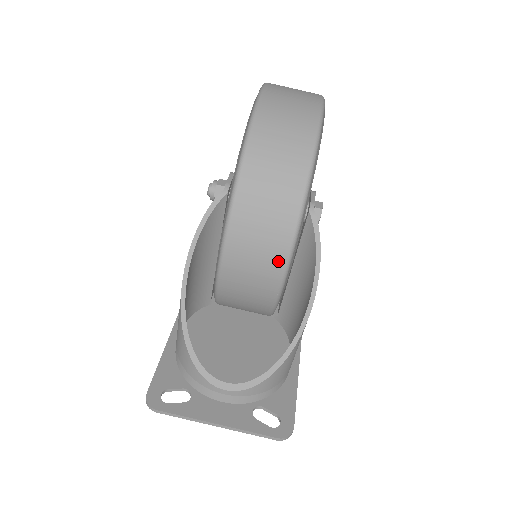
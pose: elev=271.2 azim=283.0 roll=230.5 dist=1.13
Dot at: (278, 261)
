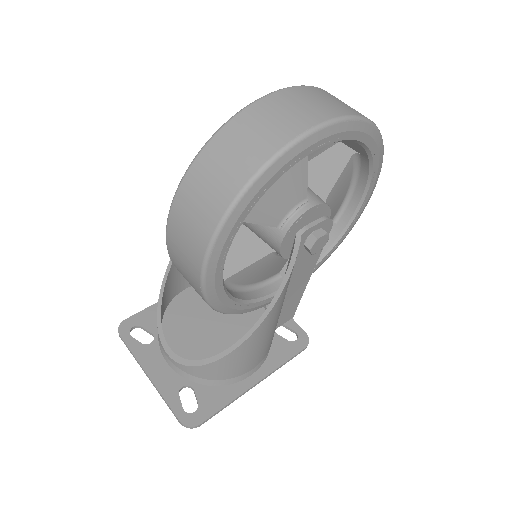
Dot at: (197, 259)
